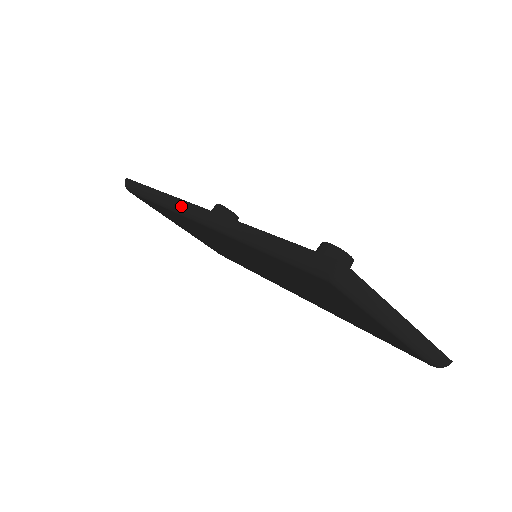
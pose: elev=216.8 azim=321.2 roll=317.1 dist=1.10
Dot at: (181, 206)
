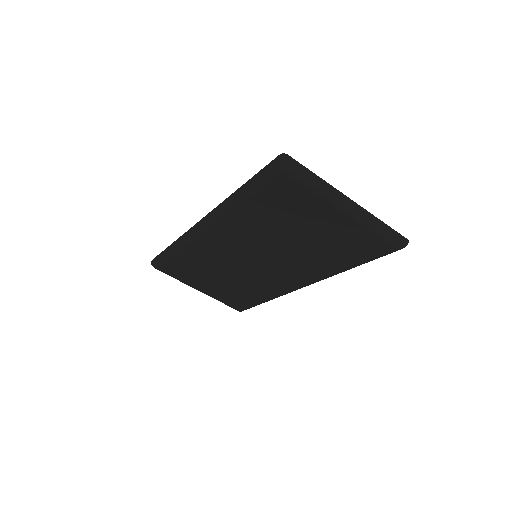
Dot at: (192, 230)
